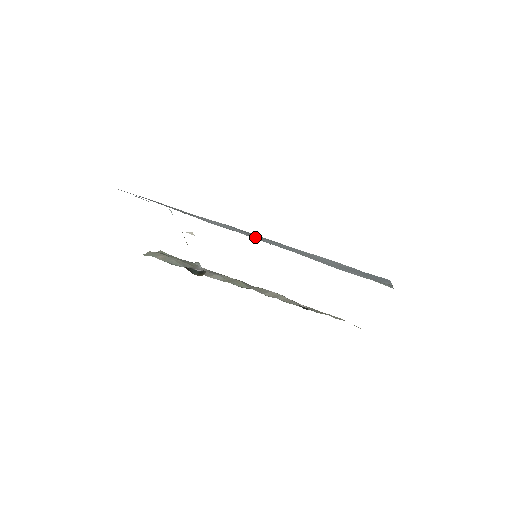
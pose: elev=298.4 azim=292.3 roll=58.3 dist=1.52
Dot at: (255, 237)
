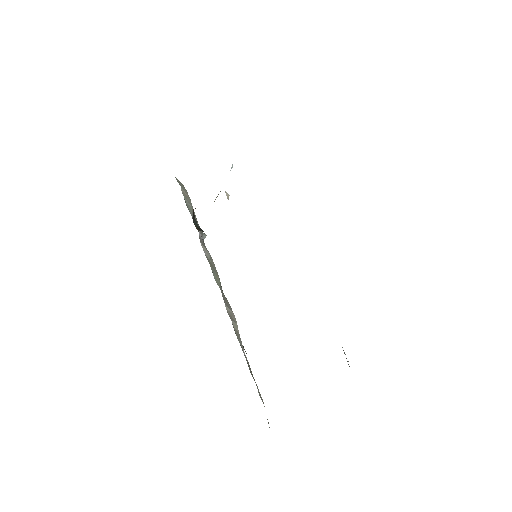
Dot at: occluded
